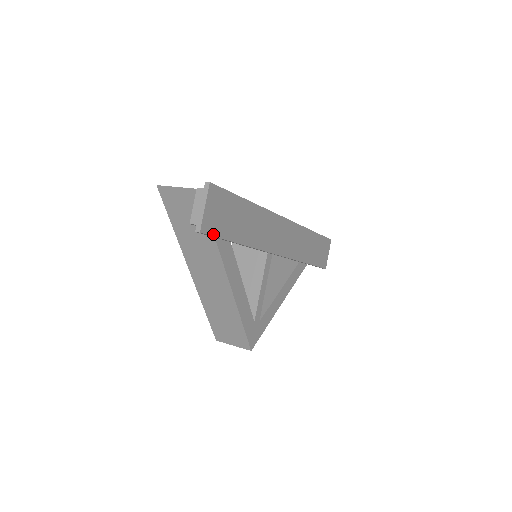
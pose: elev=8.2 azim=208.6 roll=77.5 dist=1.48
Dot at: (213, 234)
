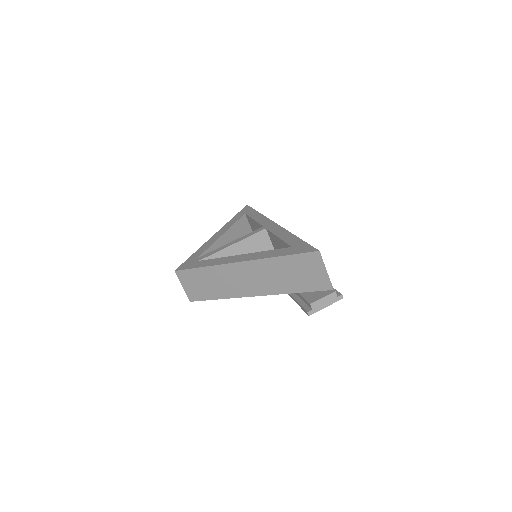
Dot at: occluded
